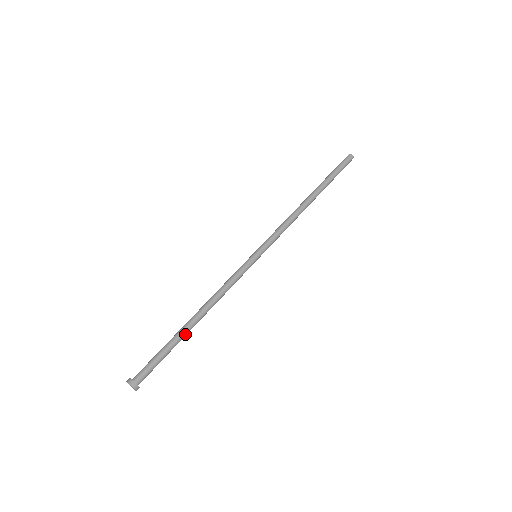
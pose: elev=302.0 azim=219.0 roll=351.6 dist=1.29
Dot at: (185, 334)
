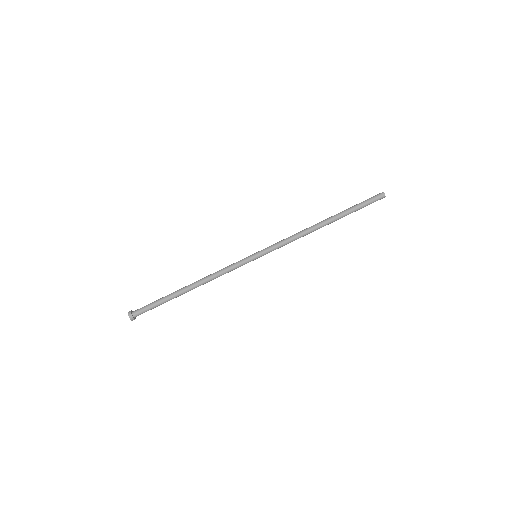
Dot at: occluded
